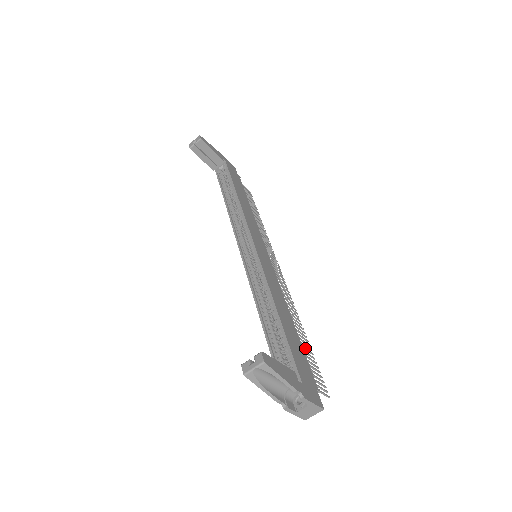
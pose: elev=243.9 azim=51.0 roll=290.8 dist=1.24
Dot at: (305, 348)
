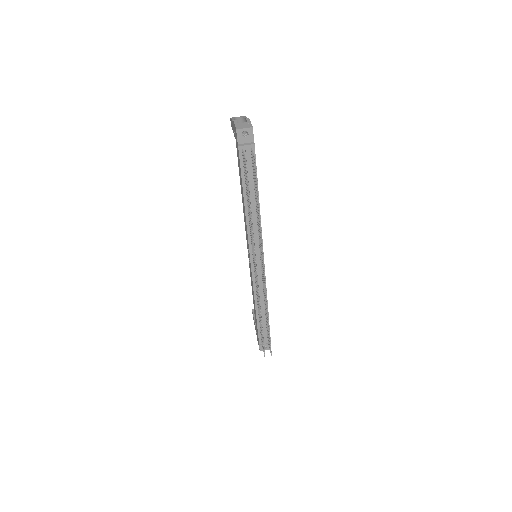
Dot at: occluded
